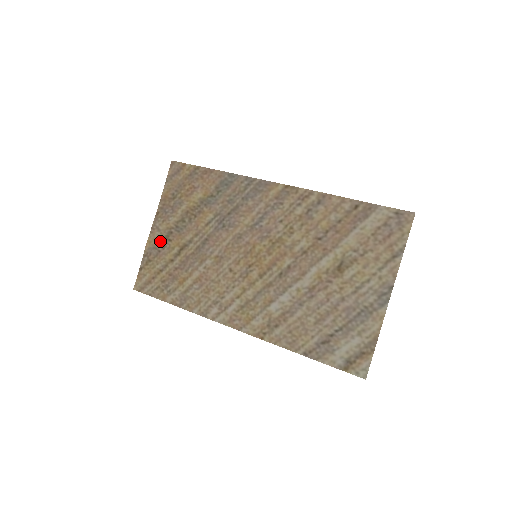
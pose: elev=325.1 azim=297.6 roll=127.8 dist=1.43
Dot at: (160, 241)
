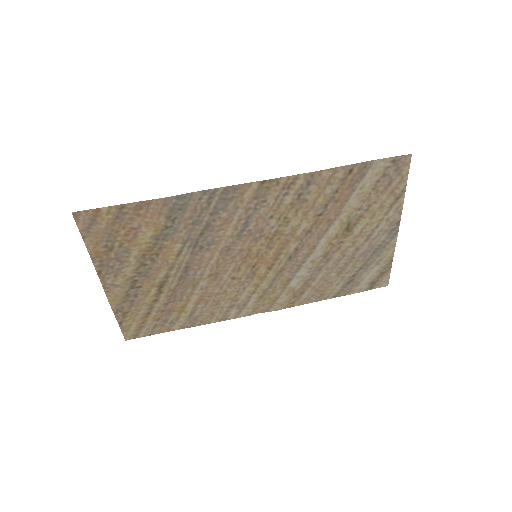
Dot at: (126, 294)
